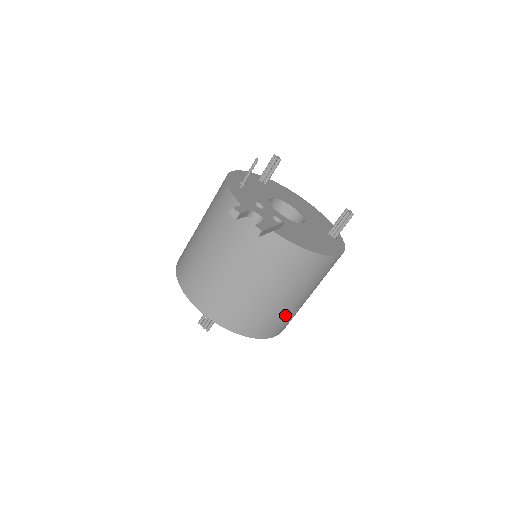
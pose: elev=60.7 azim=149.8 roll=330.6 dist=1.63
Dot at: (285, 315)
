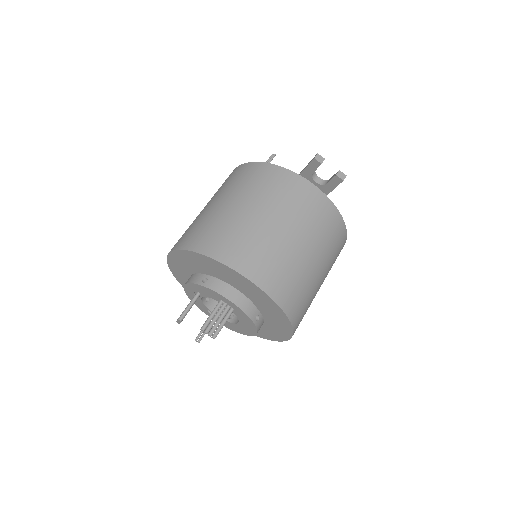
Dot at: (310, 303)
